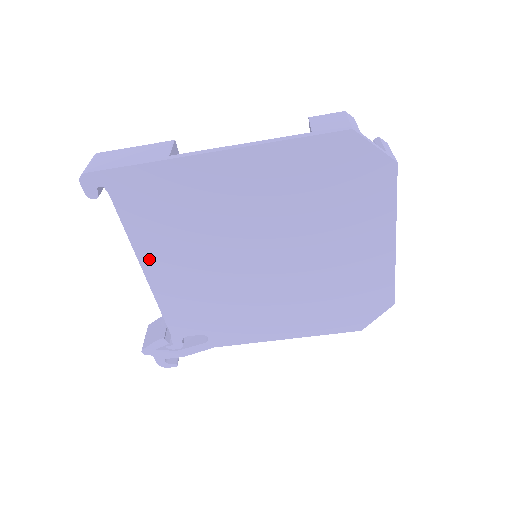
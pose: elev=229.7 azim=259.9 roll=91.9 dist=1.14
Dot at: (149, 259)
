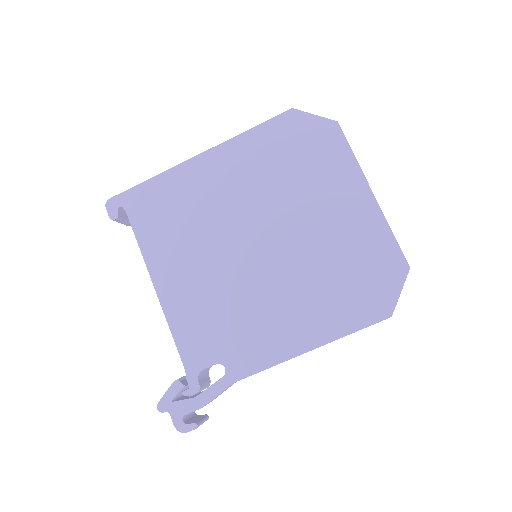
Dot at: (158, 270)
